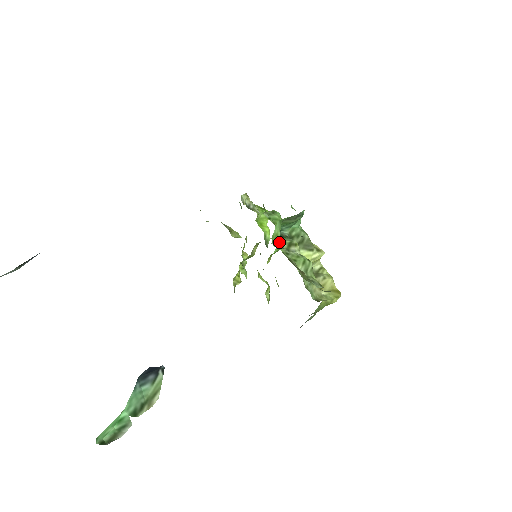
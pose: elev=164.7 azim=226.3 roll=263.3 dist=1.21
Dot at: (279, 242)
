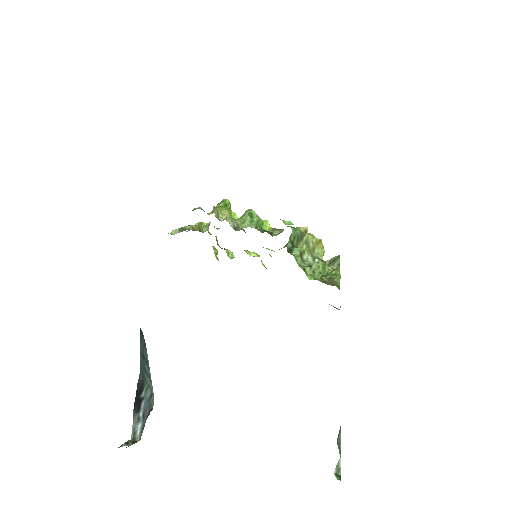
Dot at: (298, 262)
